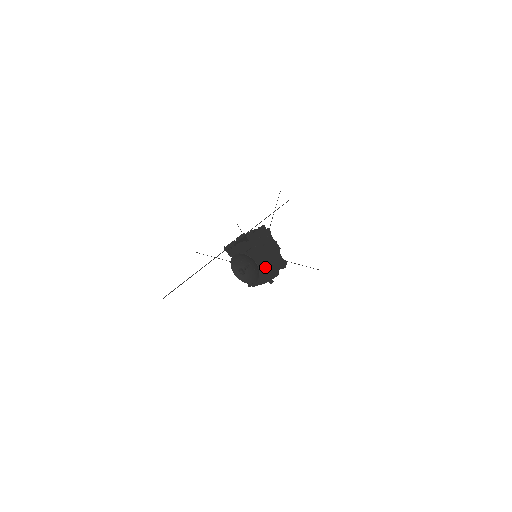
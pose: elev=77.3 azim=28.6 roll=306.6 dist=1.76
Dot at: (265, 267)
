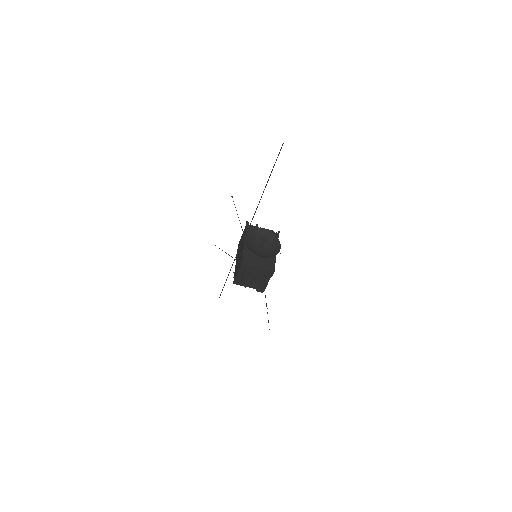
Dot at: (275, 260)
